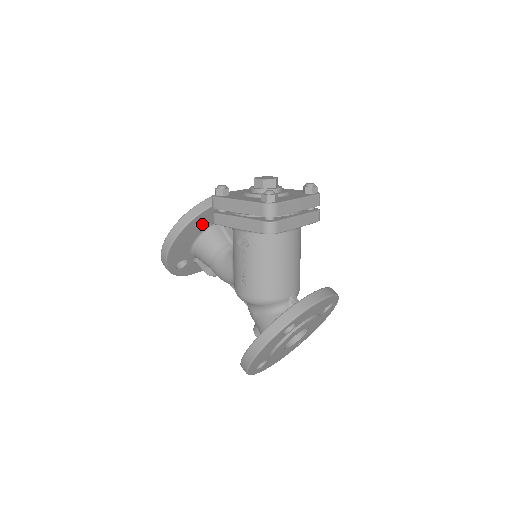
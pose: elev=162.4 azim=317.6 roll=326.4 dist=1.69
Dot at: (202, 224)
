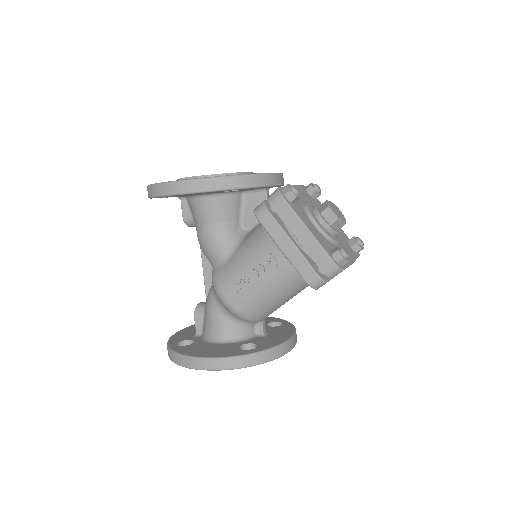
Dot at: occluded
